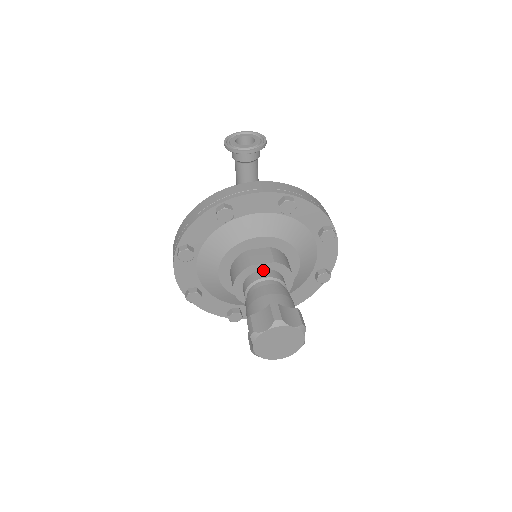
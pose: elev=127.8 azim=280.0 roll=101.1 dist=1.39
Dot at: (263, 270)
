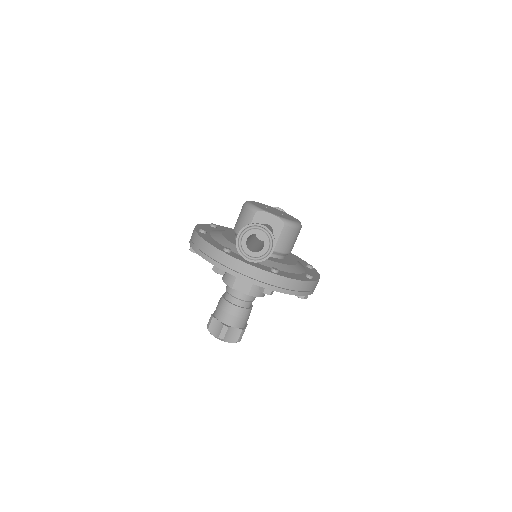
Dot at: occluded
